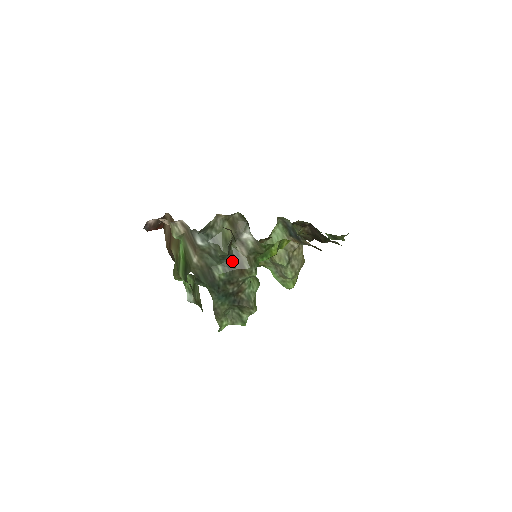
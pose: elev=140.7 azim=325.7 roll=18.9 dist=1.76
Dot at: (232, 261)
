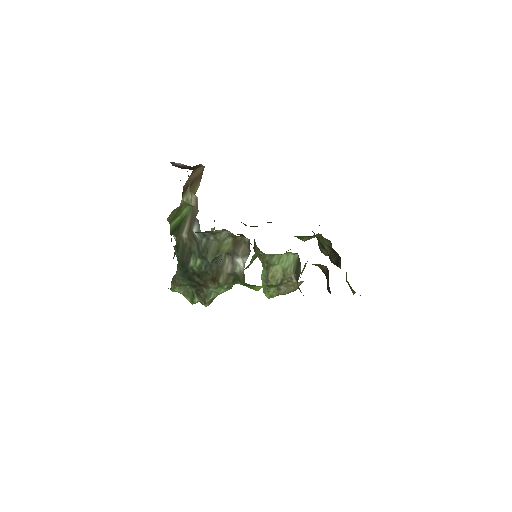
Dot at: (213, 265)
